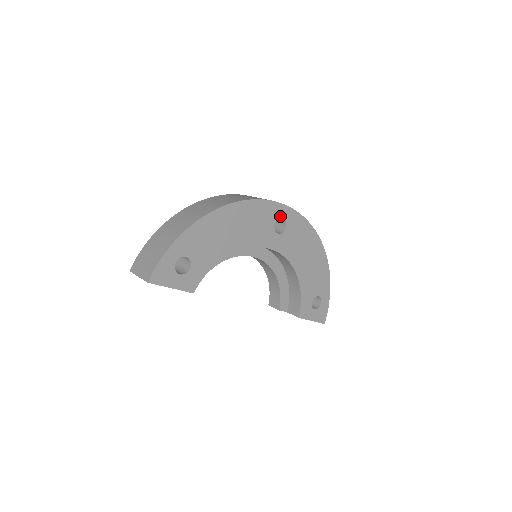
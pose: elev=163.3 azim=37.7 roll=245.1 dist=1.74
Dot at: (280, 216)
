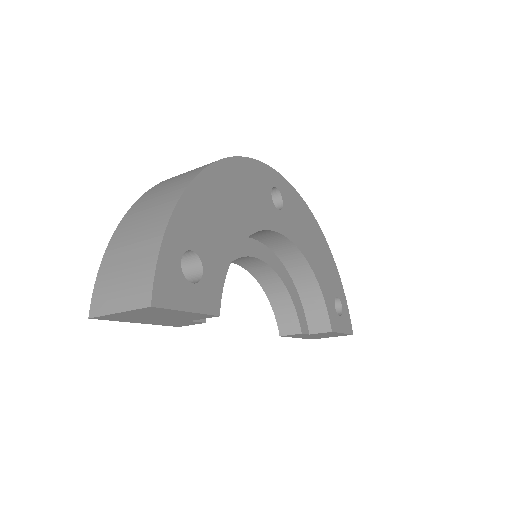
Dot at: (272, 184)
